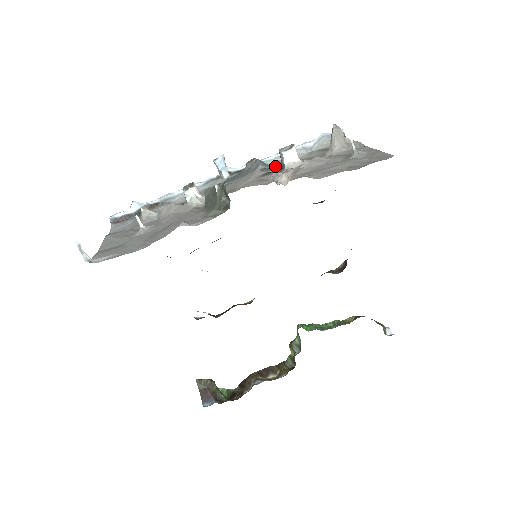
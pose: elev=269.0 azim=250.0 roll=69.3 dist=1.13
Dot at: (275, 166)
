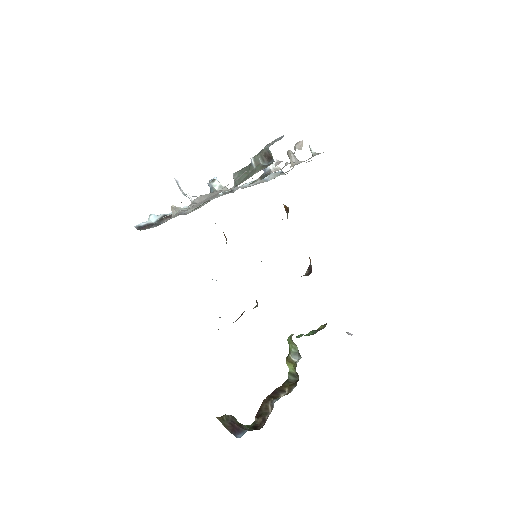
Dot at: (259, 177)
